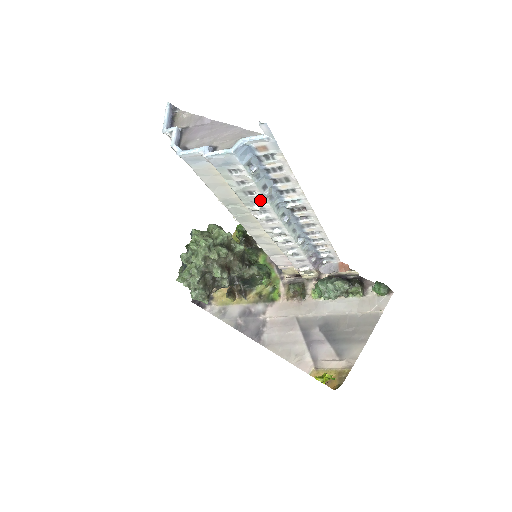
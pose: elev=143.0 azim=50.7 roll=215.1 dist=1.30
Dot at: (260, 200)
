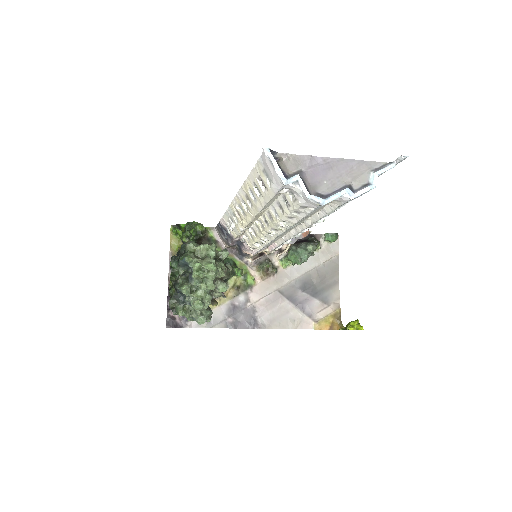
Dot at: occluded
